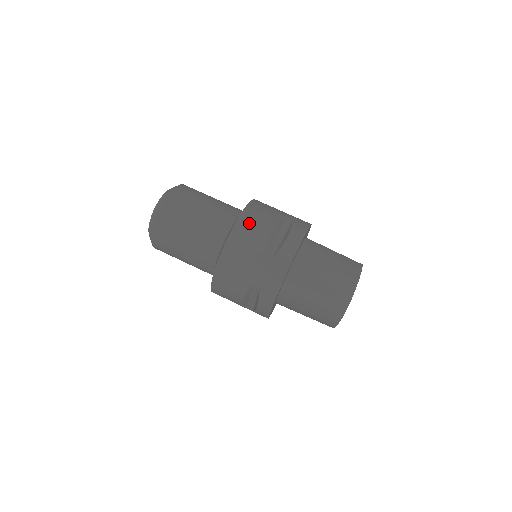
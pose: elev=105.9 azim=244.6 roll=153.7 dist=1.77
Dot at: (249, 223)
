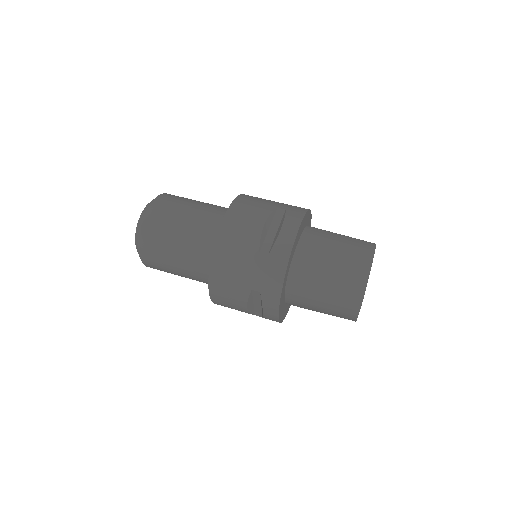
Dot at: (236, 222)
